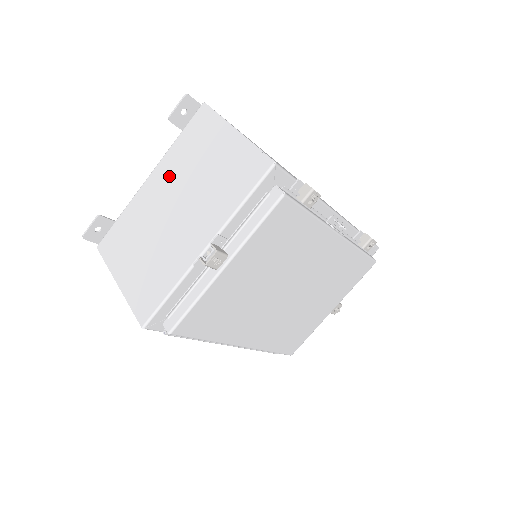
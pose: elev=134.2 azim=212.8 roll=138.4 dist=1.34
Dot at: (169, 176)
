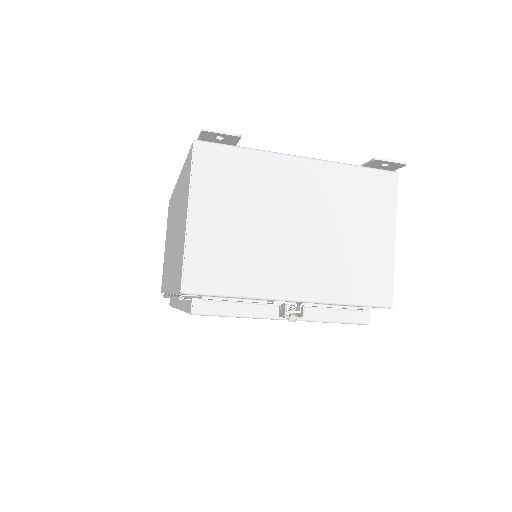
Dot at: (321, 190)
